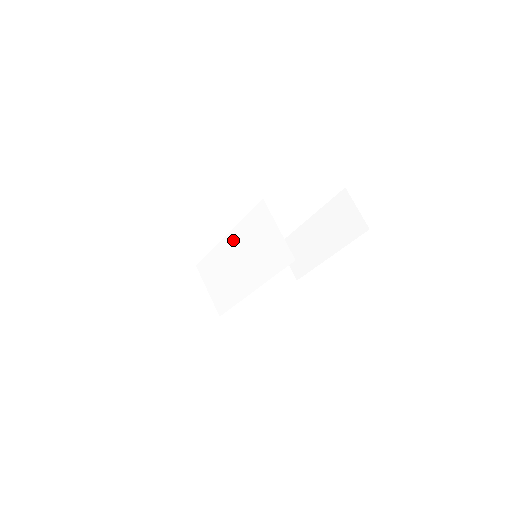
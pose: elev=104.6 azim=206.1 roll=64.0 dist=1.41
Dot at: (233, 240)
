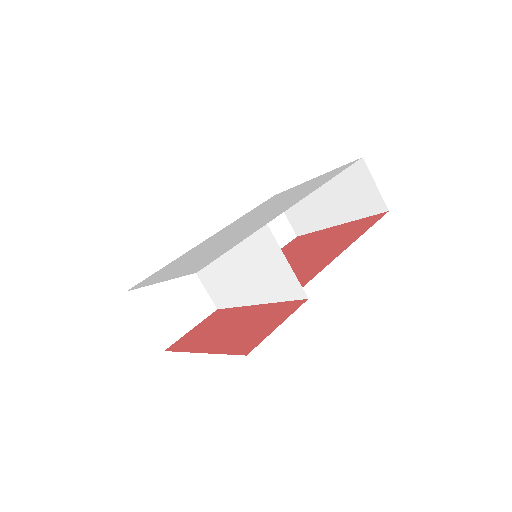
Dot at: occluded
